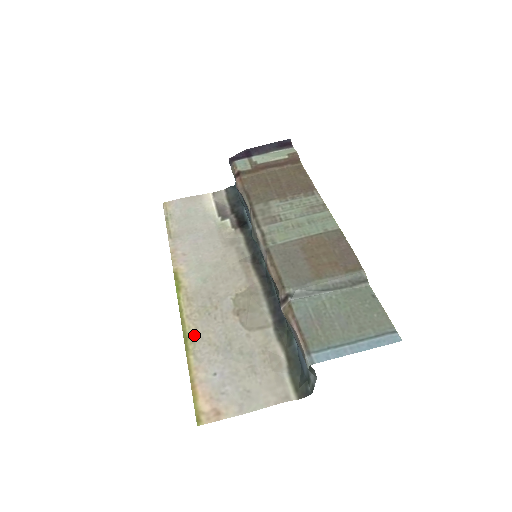
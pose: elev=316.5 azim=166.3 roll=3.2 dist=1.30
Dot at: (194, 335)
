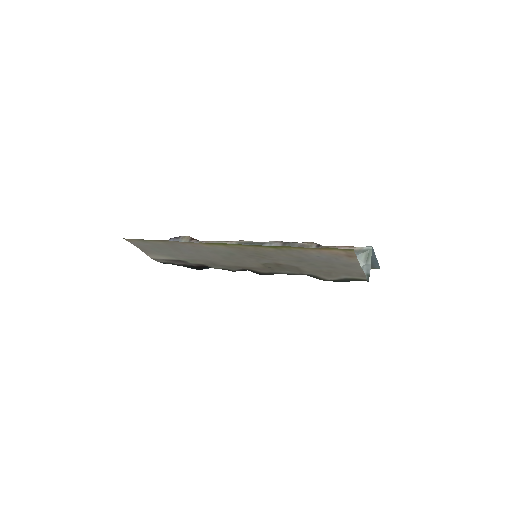
Dot at: (276, 250)
